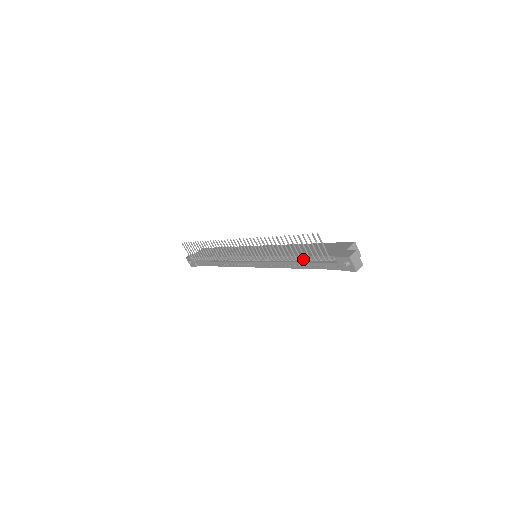
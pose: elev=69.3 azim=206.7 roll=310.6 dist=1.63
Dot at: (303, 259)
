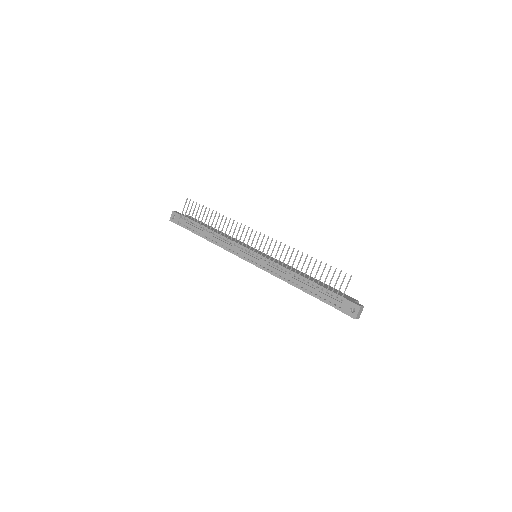
Dot at: (313, 284)
